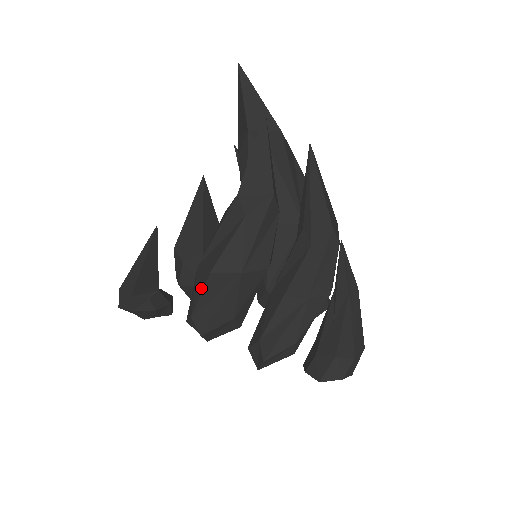
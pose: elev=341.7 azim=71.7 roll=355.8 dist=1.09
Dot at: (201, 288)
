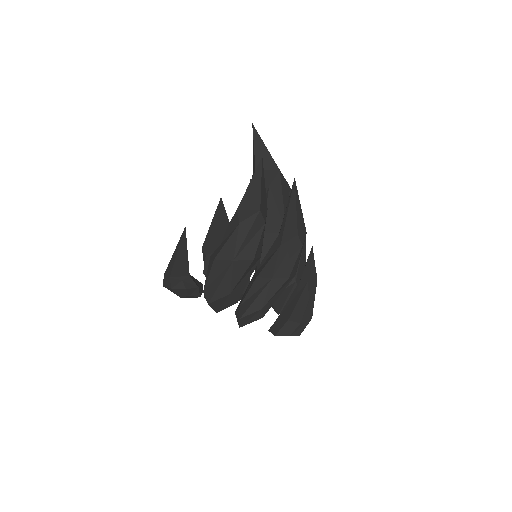
Dot at: (209, 270)
